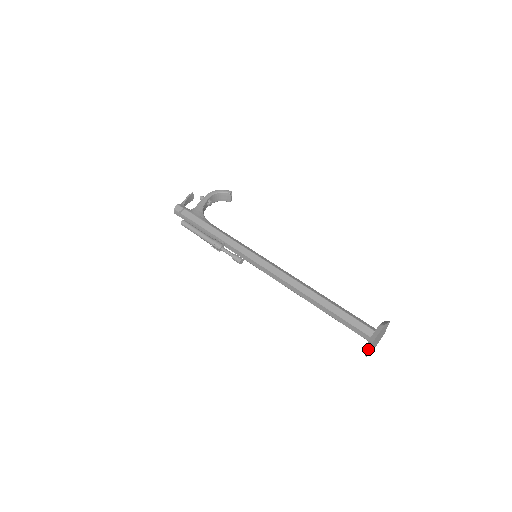
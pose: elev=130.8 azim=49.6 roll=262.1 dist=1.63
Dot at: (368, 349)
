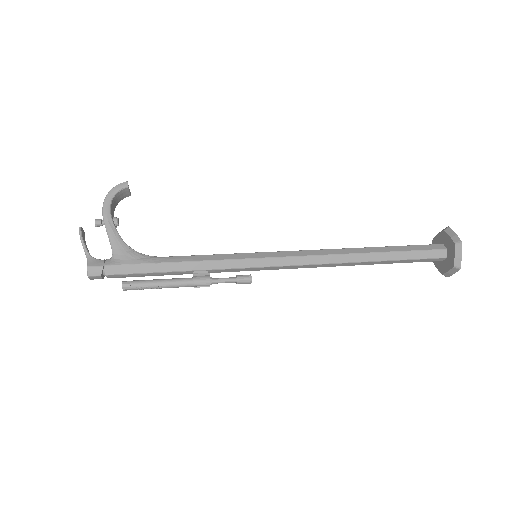
Dot at: (453, 273)
